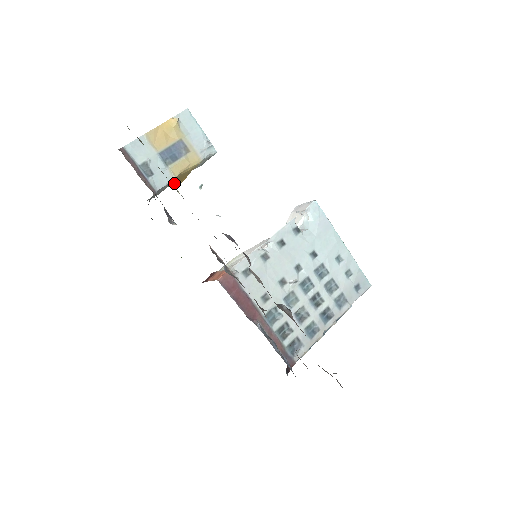
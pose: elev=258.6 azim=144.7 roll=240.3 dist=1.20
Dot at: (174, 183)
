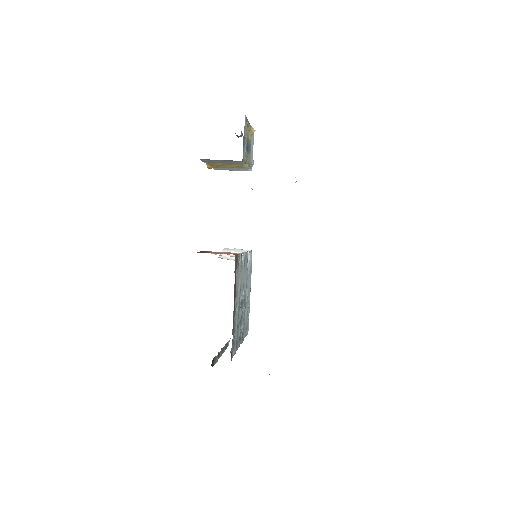
Dot at: (212, 165)
